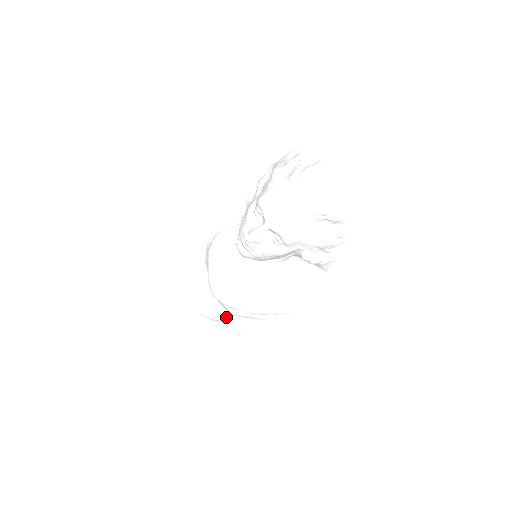
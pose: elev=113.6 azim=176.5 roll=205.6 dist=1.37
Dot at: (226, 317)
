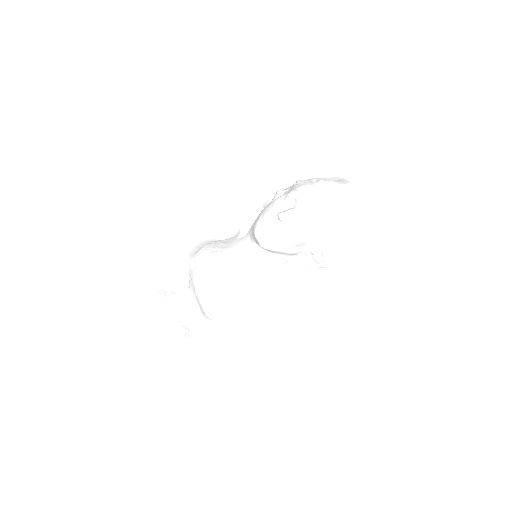
Dot at: (185, 335)
